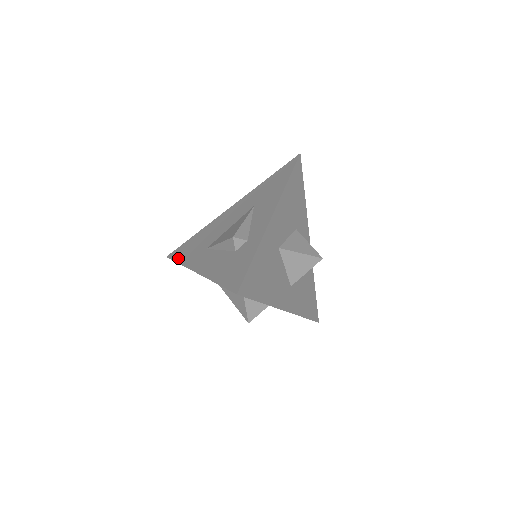
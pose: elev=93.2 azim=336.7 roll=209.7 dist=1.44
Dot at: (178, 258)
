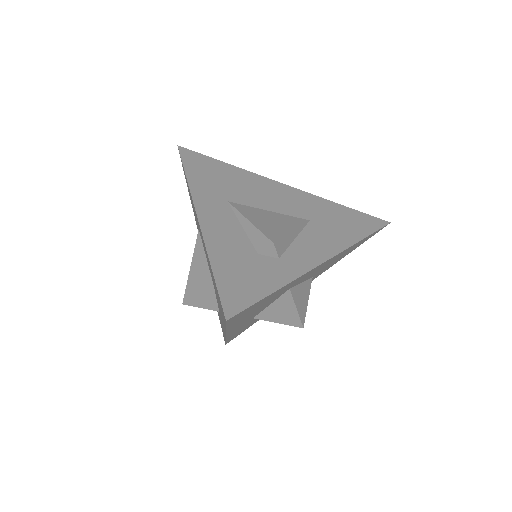
Dot at: (190, 167)
